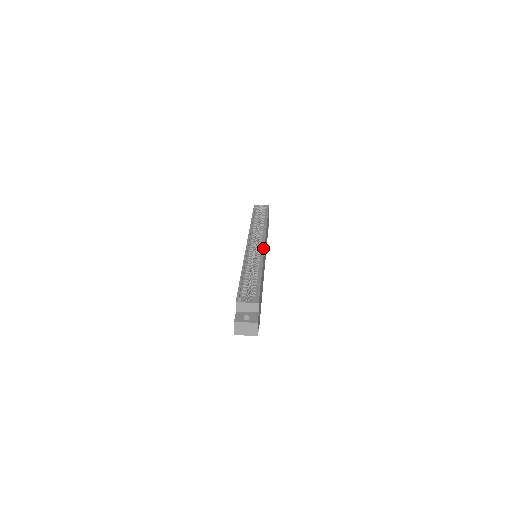
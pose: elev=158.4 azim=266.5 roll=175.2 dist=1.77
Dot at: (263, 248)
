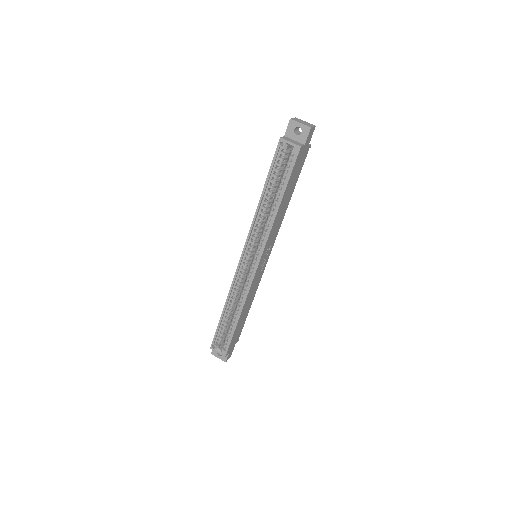
Dot at: (252, 278)
